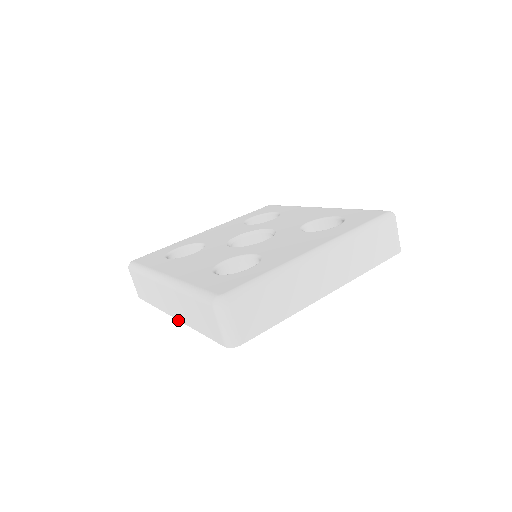
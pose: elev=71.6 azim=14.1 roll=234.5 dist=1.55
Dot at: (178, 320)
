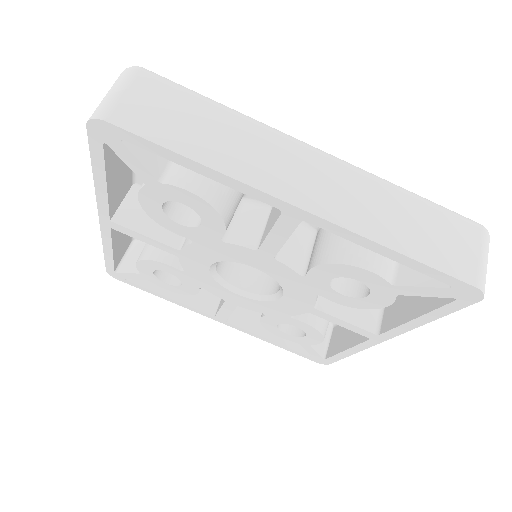
Dot at: (98, 212)
